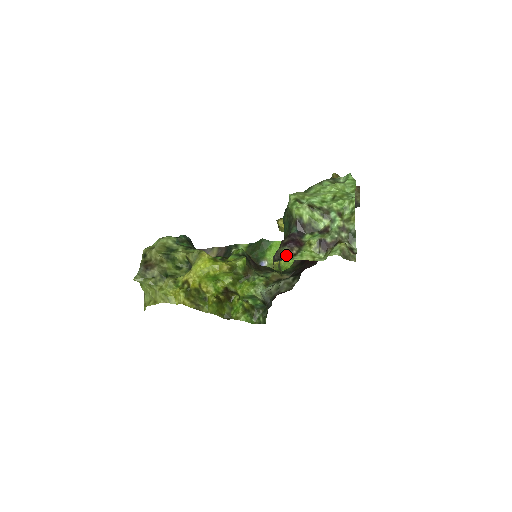
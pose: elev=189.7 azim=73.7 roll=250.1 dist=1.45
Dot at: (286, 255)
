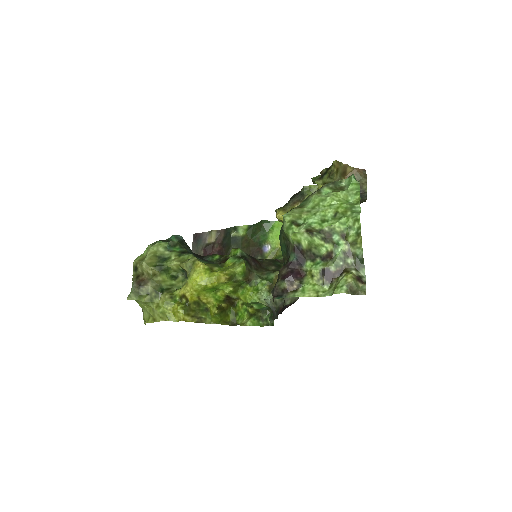
Dot at: (286, 291)
